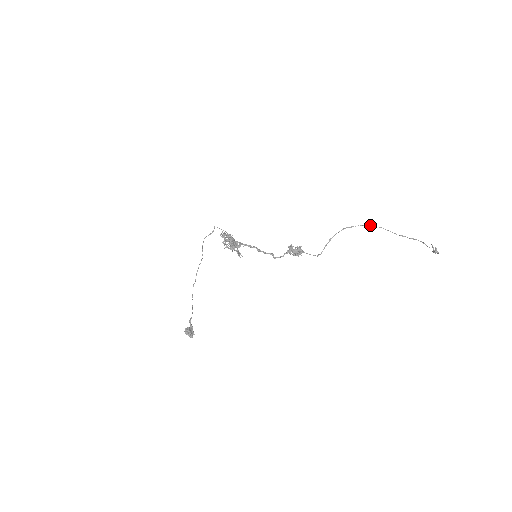
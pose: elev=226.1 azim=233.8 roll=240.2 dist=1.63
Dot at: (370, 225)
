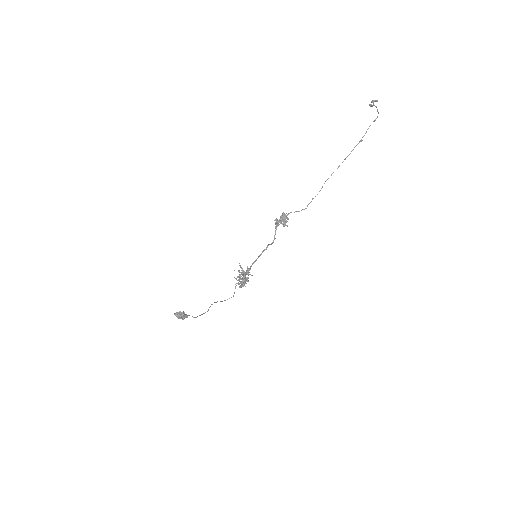
Dot at: (339, 166)
